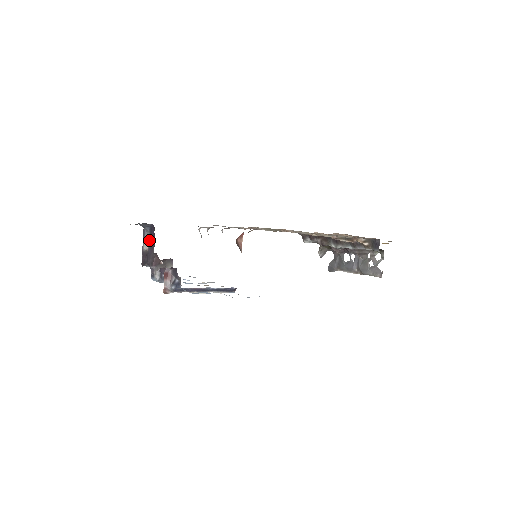
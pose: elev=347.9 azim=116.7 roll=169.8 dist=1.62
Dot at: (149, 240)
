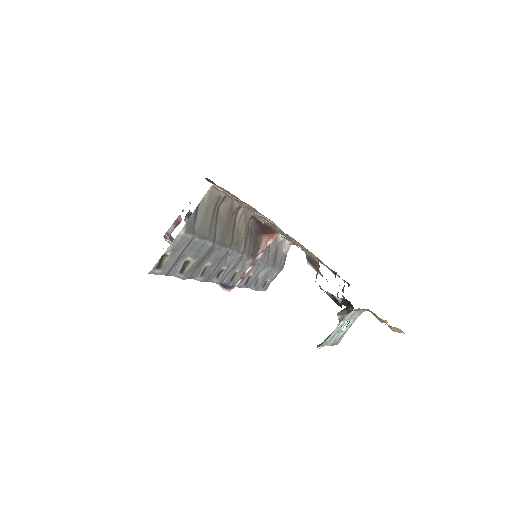
Dot at: occluded
